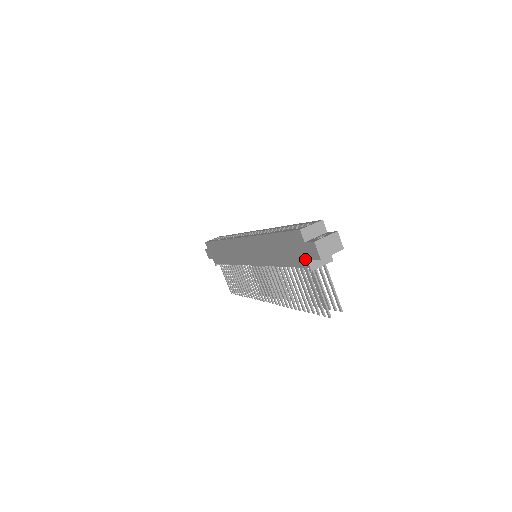
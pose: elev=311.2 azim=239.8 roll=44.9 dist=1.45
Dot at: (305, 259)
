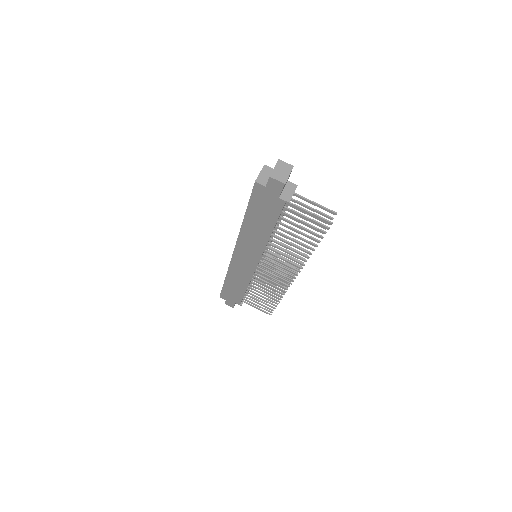
Dot at: (277, 199)
